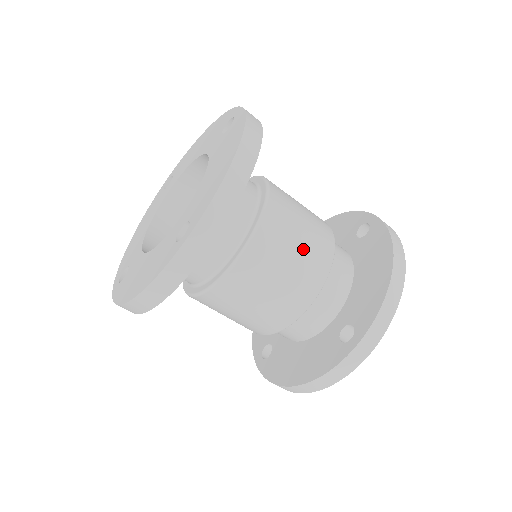
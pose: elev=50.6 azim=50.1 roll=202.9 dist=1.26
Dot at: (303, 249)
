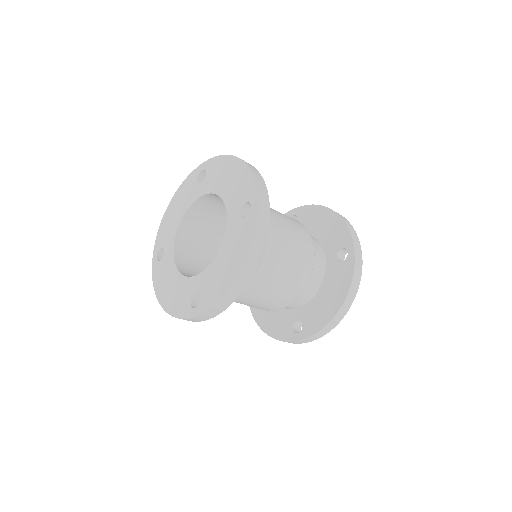
Dot at: (281, 290)
